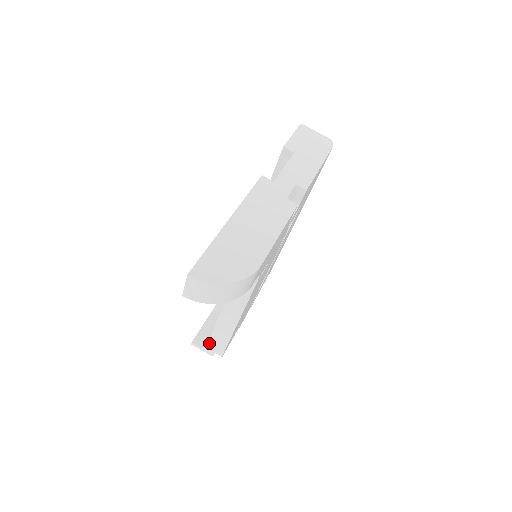
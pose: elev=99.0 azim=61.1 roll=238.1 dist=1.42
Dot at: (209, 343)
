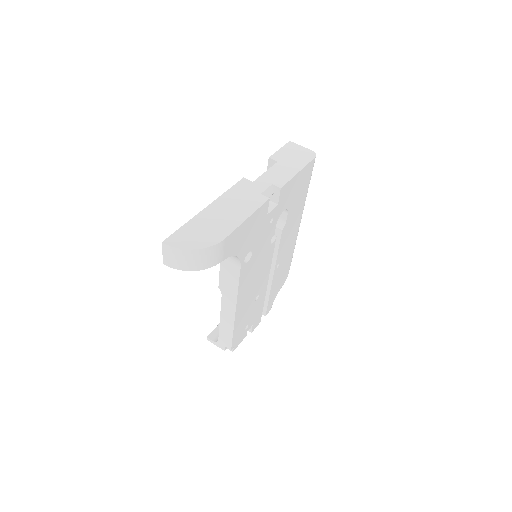
Dot at: (219, 336)
